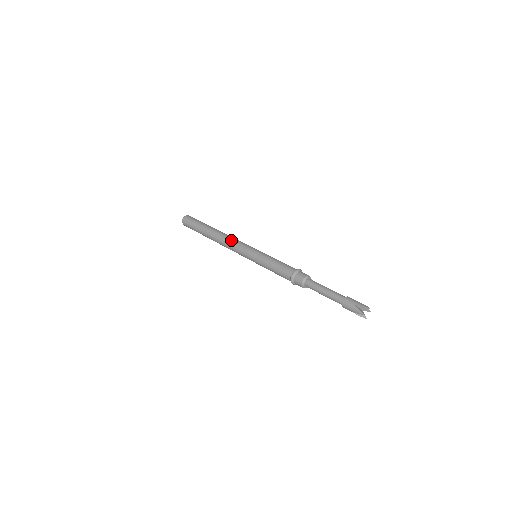
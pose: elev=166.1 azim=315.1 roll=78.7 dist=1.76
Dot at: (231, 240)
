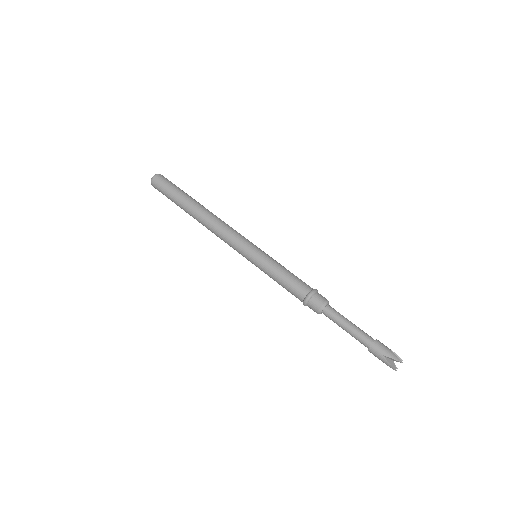
Dot at: occluded
